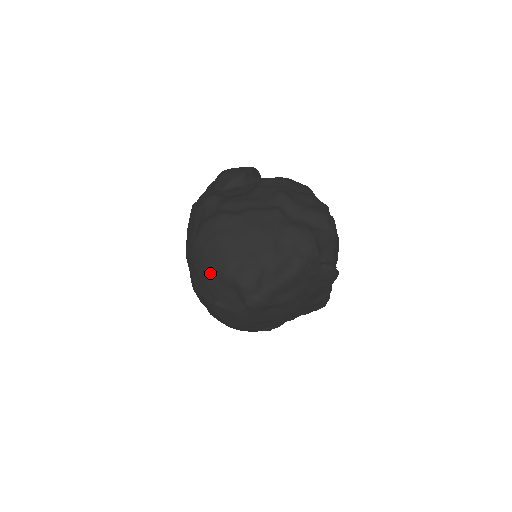
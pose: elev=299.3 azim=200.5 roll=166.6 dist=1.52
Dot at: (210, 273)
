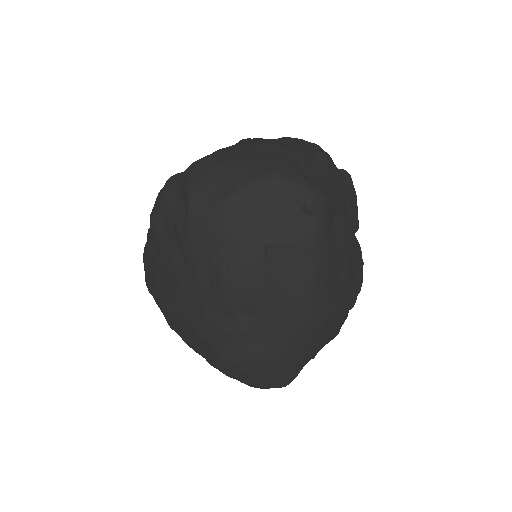
Dot at: (238, 205)
